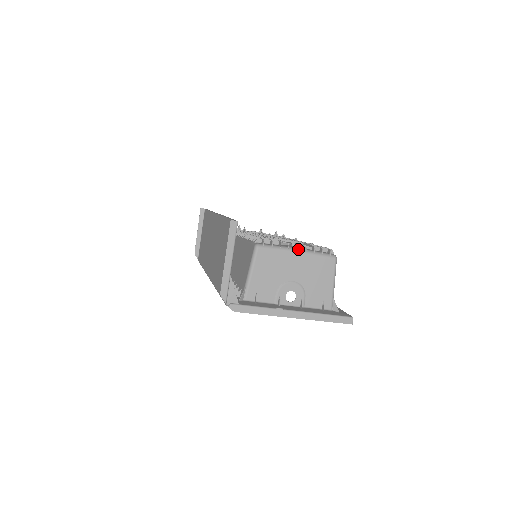
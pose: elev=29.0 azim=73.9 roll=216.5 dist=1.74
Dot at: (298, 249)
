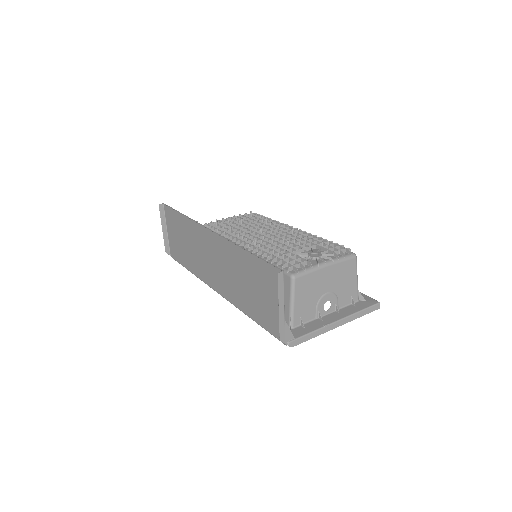
Dot at: (326, 263)
